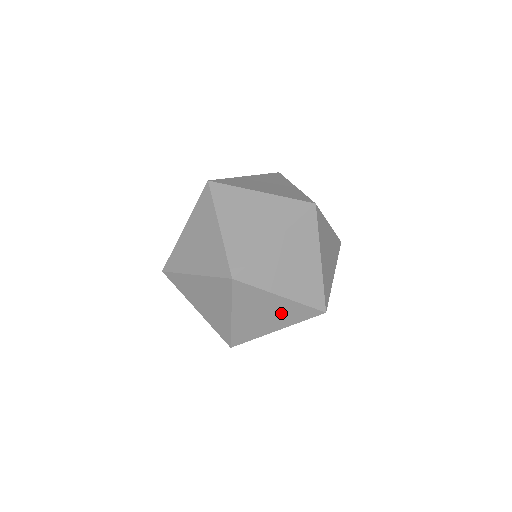
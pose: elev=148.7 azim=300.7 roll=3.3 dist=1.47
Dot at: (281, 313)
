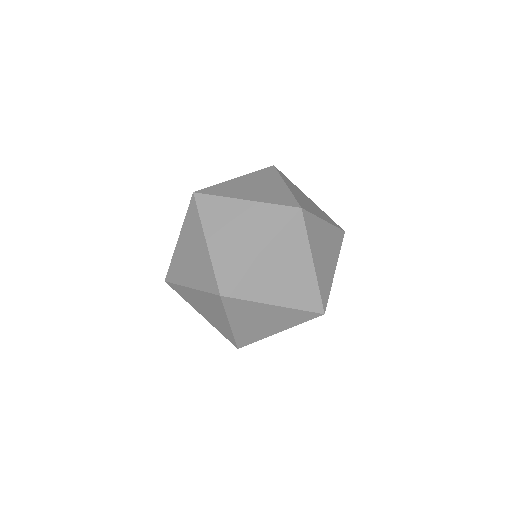
Dot at: occluded
